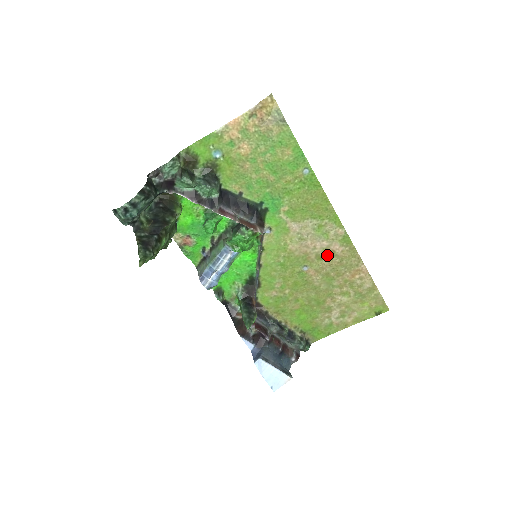
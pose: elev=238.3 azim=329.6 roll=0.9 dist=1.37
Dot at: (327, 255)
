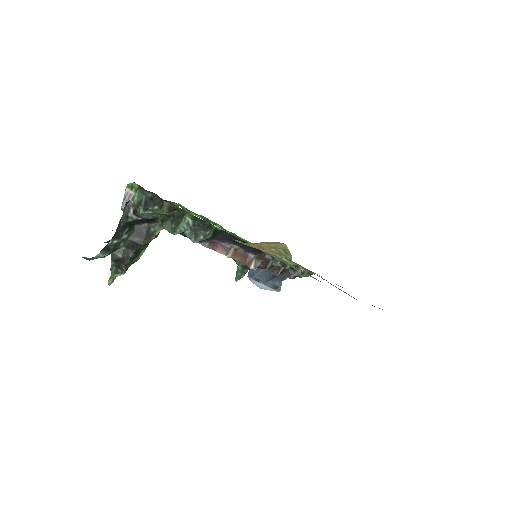
Dot at: occluded
